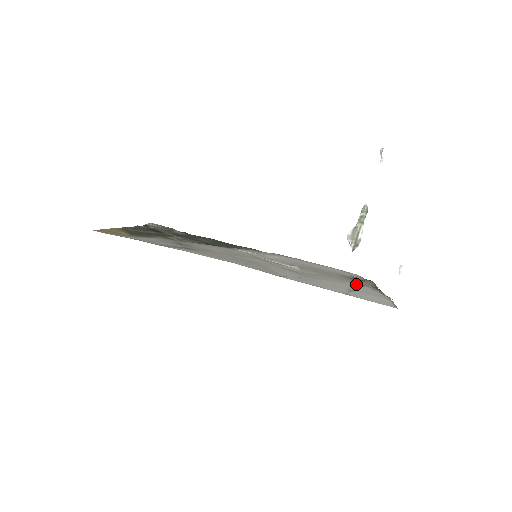
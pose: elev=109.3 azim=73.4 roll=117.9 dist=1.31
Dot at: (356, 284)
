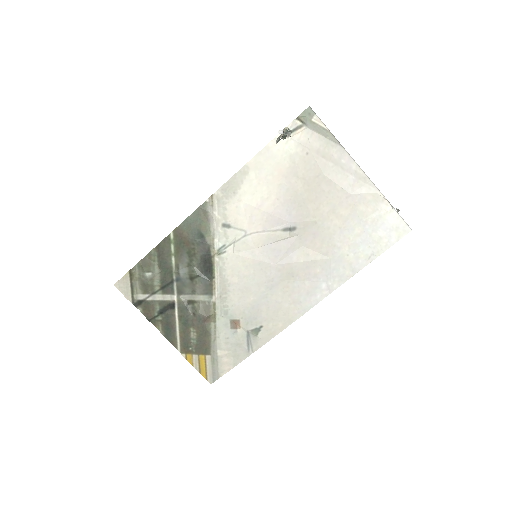
Dot at: (347, 203)
